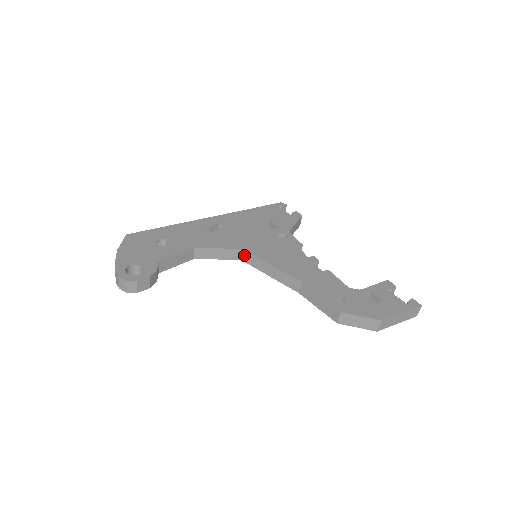
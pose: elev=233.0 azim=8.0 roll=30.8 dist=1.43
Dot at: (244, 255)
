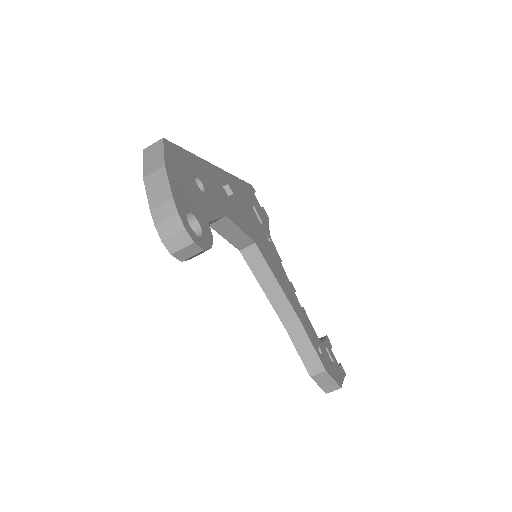
Dot at: (250, 250)
